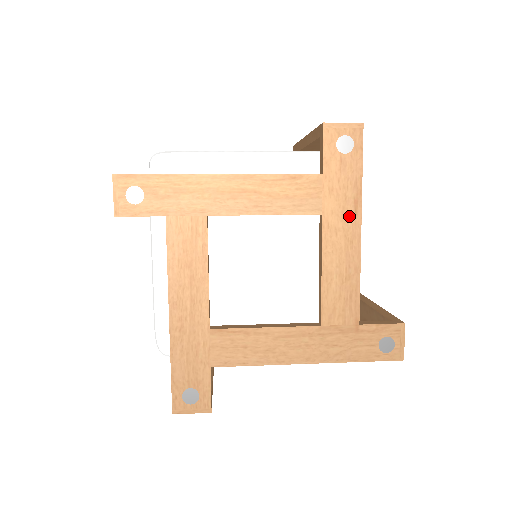
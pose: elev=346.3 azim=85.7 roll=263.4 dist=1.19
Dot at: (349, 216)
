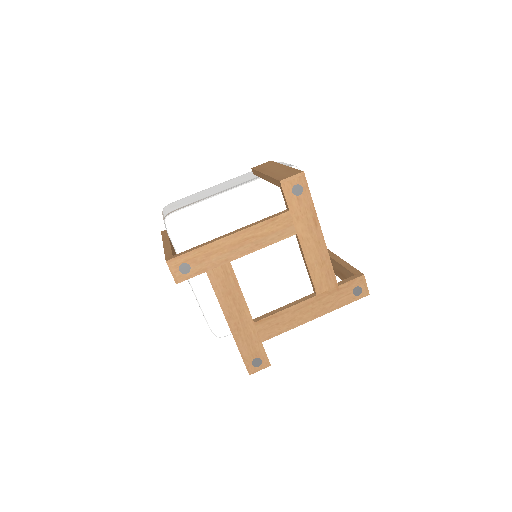
Dot at: (313, 228)
